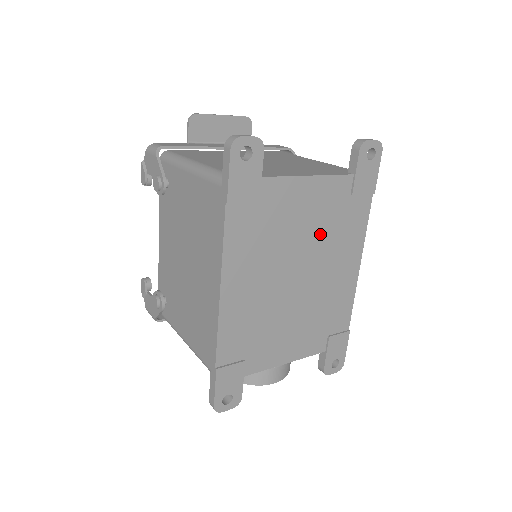
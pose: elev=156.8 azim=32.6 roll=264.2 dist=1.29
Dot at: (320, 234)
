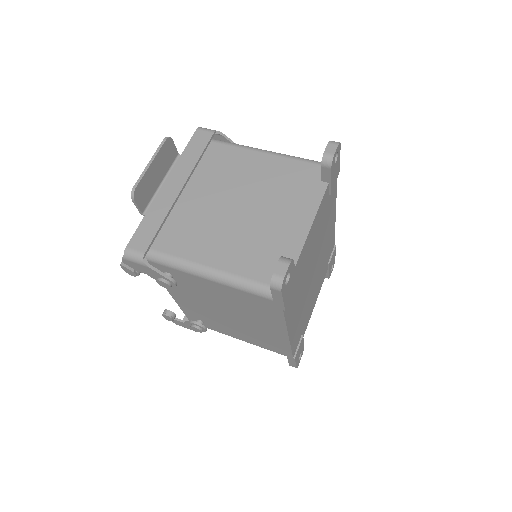
Dot at: (319, 237)
